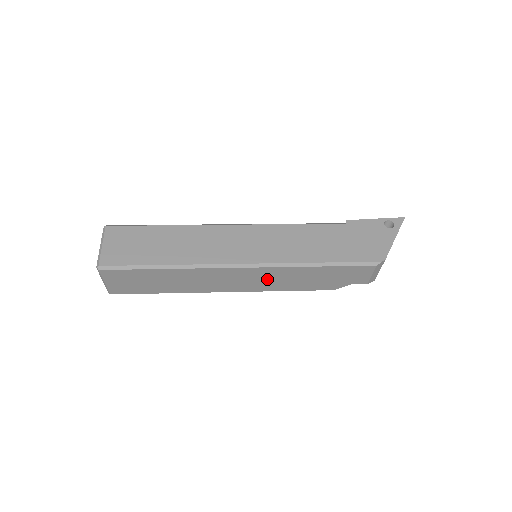
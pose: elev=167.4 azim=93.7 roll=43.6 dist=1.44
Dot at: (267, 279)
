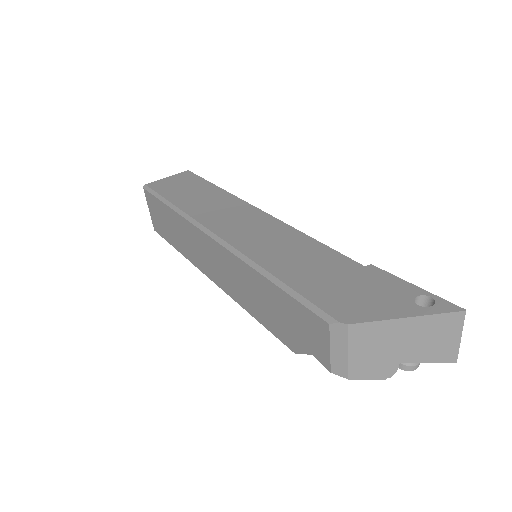
Dot at: (232, 275)
